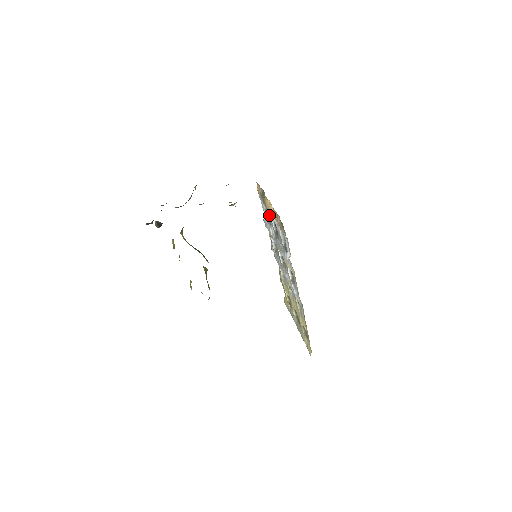
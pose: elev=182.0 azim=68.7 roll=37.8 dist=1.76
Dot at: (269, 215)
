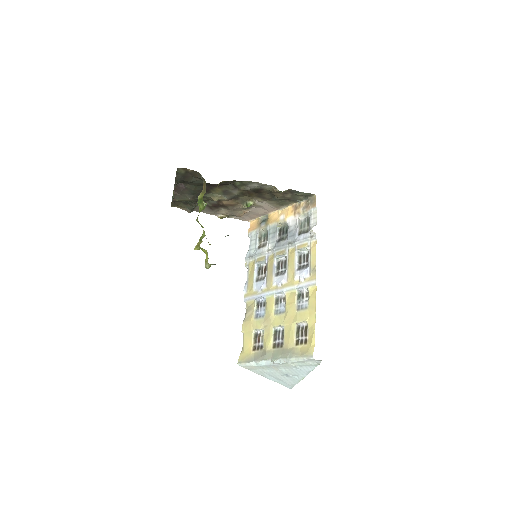
Dot at: (269, 233)
